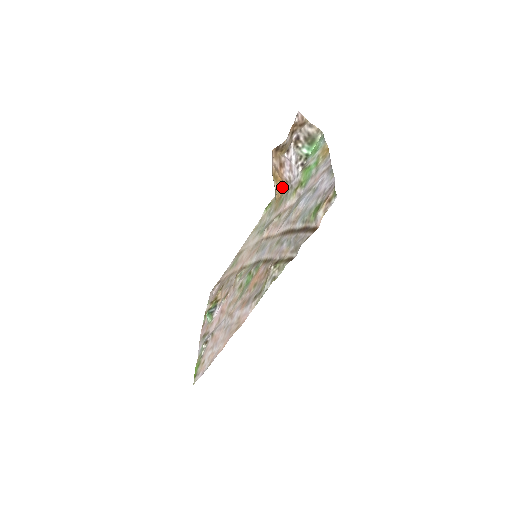
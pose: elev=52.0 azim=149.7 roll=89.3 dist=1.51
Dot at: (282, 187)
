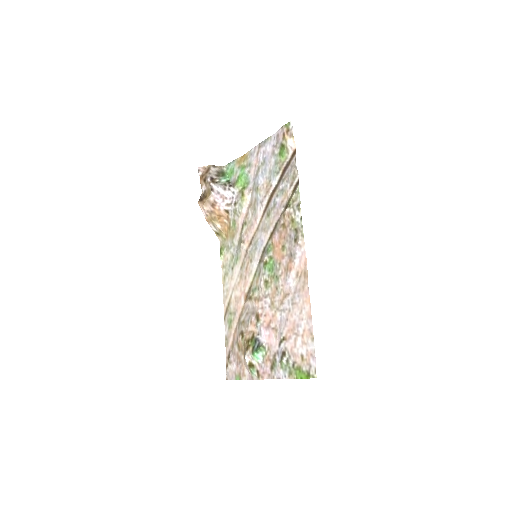
Dot at: (224, 221)
